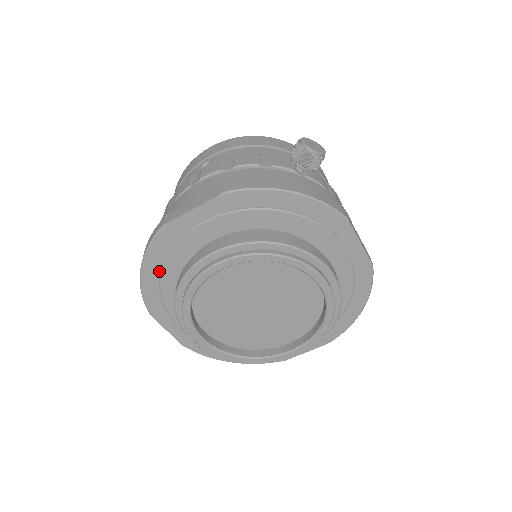
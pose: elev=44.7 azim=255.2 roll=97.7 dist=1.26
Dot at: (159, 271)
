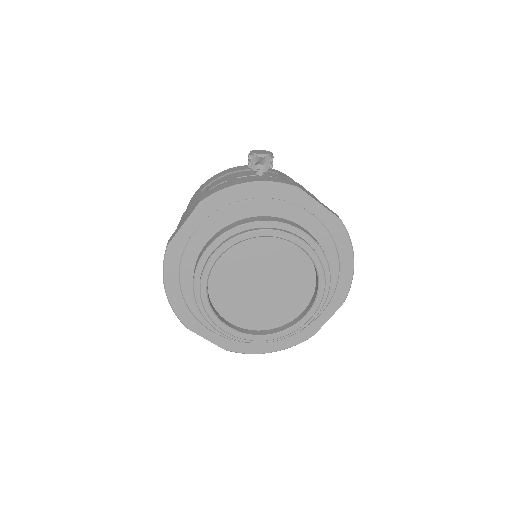
Dot at: (179, 286)
